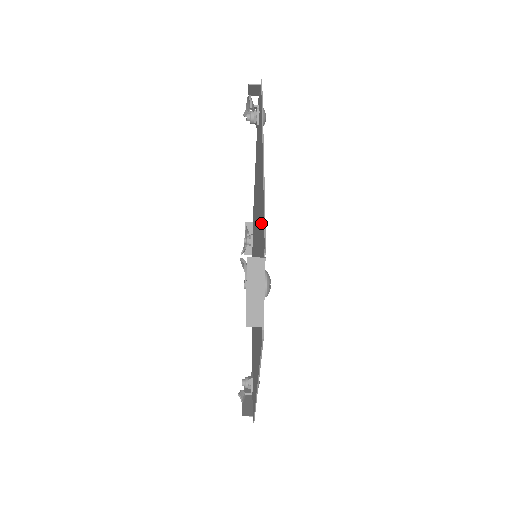
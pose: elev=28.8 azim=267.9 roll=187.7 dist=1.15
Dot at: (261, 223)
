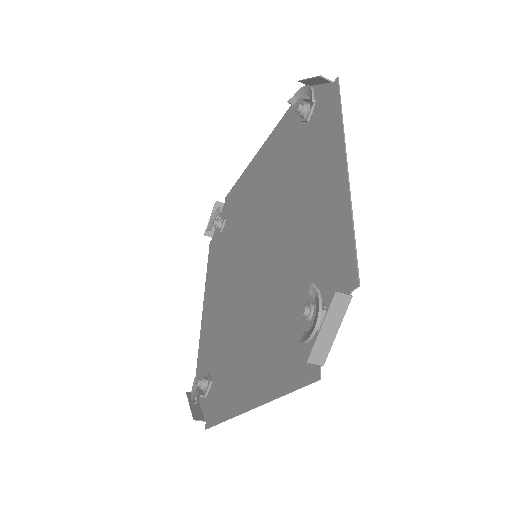
Dot at: (324, 244)
